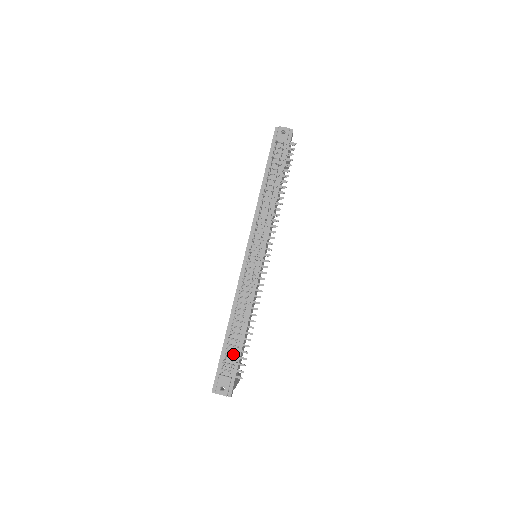
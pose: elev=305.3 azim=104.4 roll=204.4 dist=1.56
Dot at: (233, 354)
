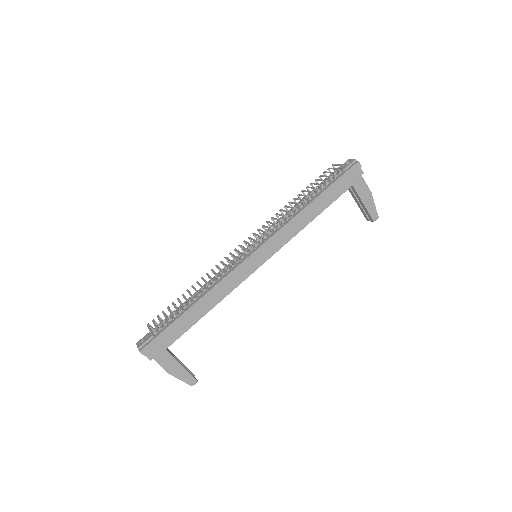
Dot at: (171, 319)
